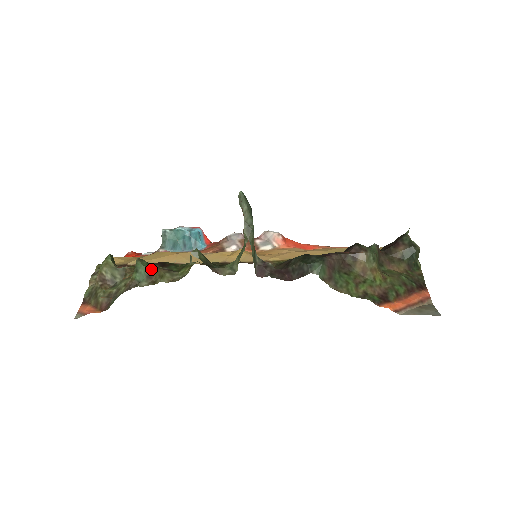
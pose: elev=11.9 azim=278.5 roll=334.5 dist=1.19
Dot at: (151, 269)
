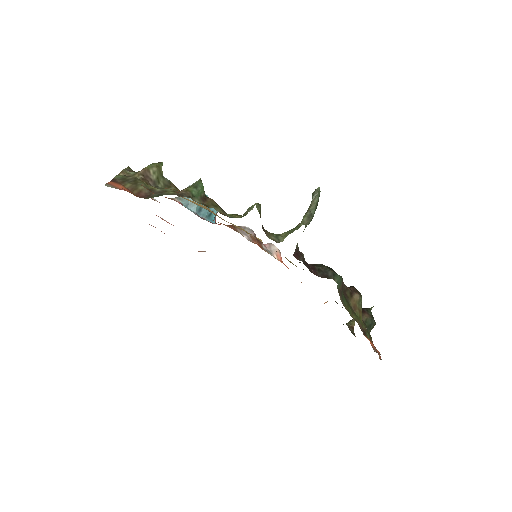
Dot at: (205, 195)
